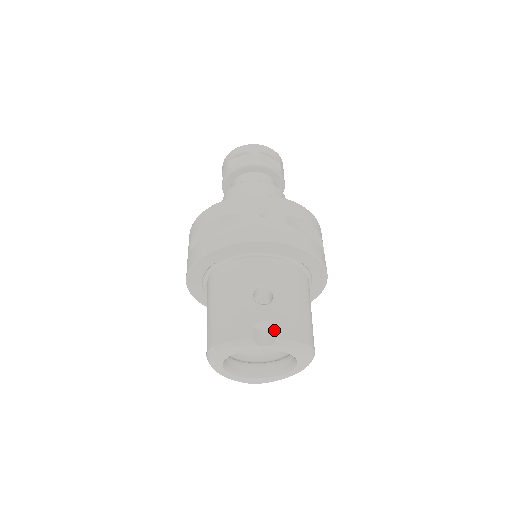
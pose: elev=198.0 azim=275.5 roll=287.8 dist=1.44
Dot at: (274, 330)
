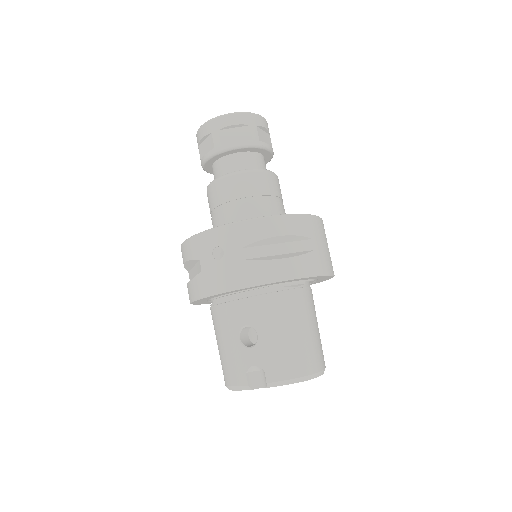
Dot at: (264, 373)
